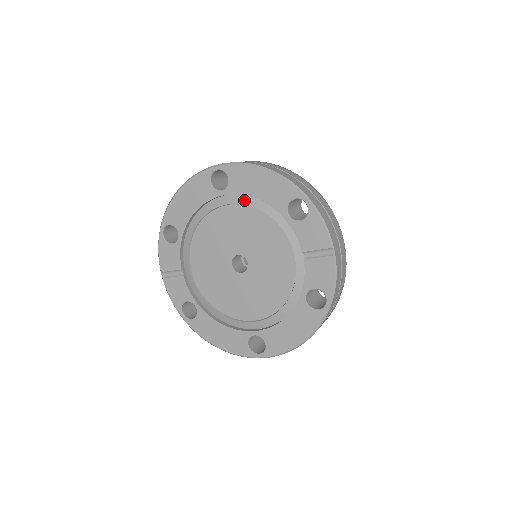
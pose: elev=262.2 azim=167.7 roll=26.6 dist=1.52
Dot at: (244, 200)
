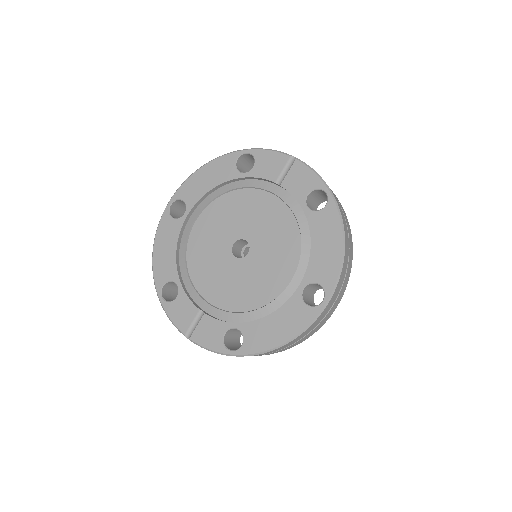
Dot at: (205, 202)
